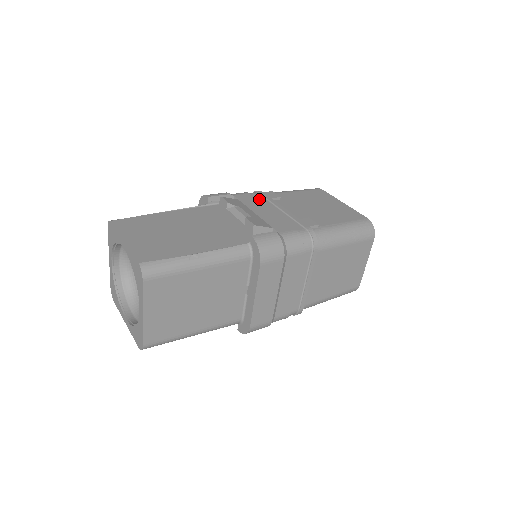
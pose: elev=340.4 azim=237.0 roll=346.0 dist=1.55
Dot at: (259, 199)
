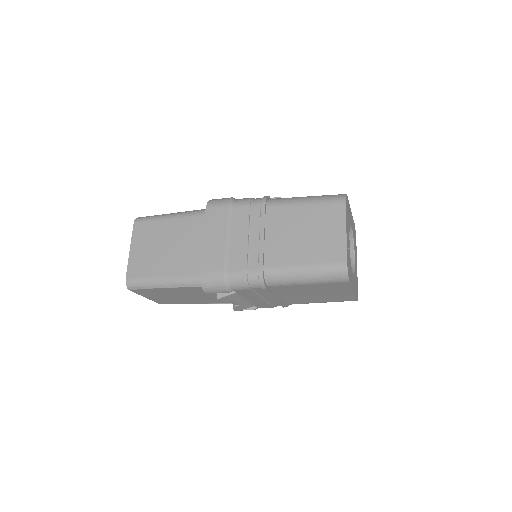
Dot at: occluded
